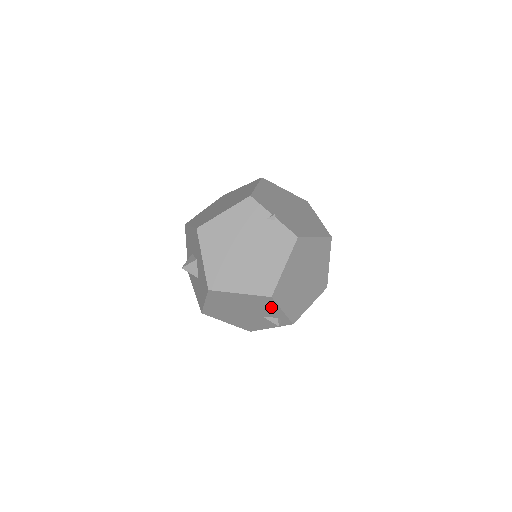
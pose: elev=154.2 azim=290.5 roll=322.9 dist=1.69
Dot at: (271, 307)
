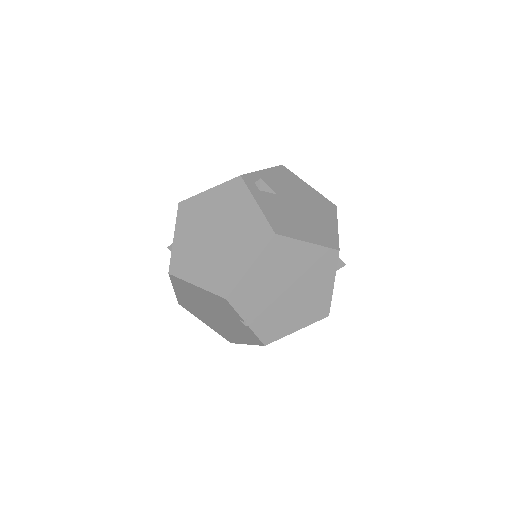
Dot at: occluded
